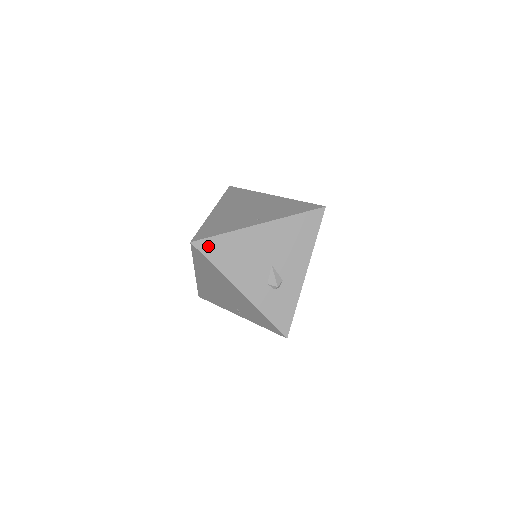
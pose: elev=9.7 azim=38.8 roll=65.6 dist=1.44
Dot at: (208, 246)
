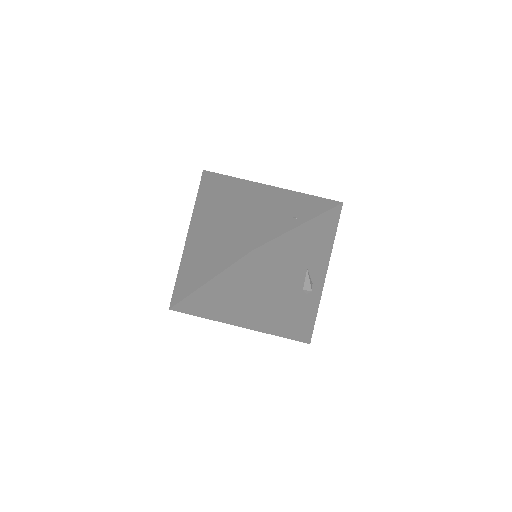
Dot at: (266, 253)
